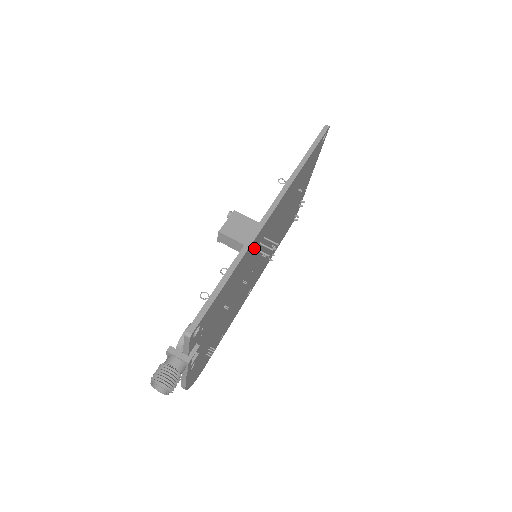
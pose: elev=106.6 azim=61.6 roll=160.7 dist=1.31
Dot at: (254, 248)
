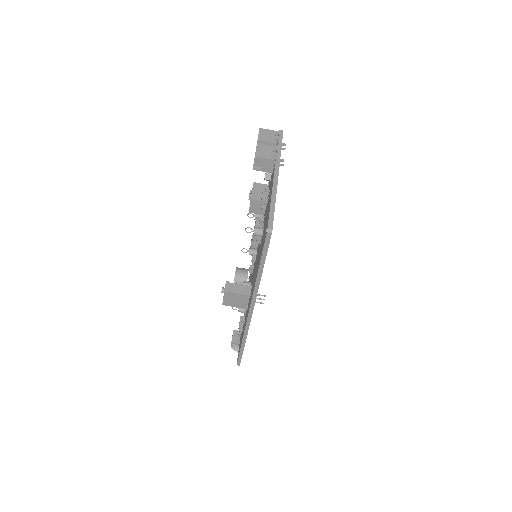
Dot at: occluded
